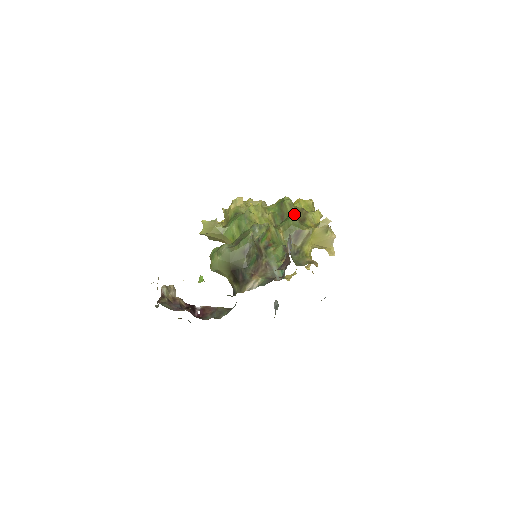
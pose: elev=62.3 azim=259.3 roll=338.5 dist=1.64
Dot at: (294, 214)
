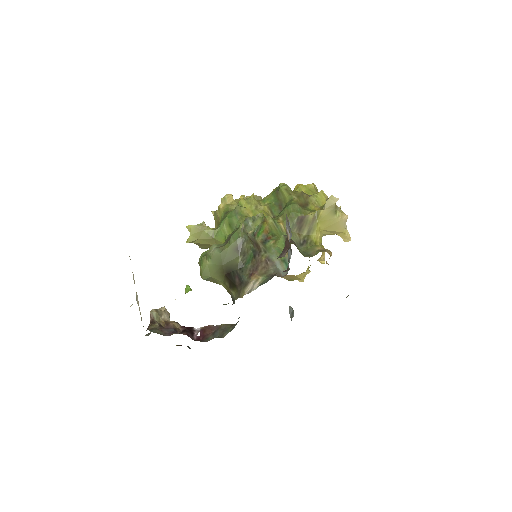
Dot at: (293, 200)
